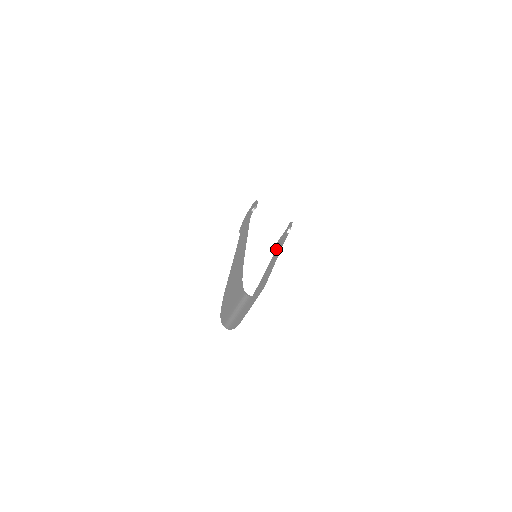
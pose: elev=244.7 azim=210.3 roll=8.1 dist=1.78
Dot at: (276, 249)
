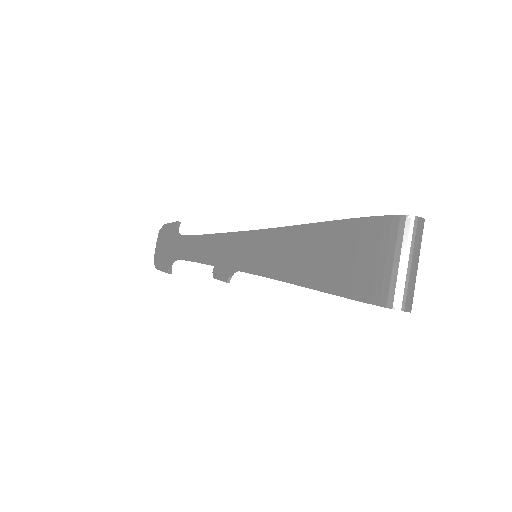
Dot at: occluded
